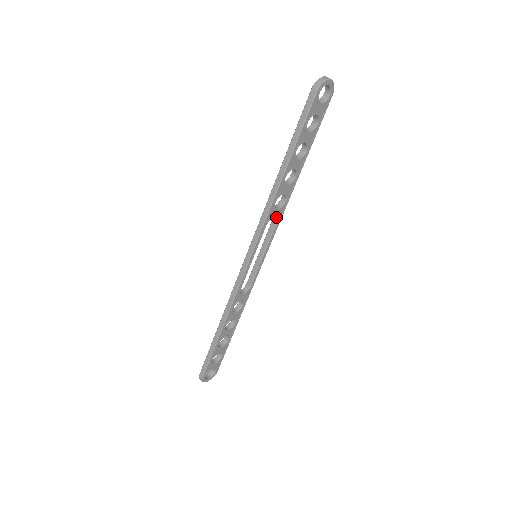
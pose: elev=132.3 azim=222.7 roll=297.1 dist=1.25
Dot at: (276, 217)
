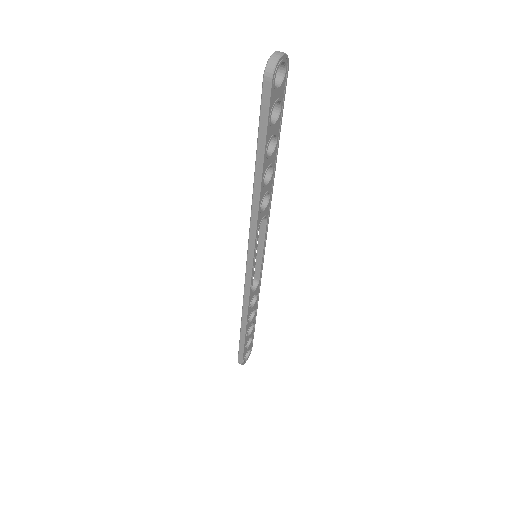
Dot at: (265, 216)
